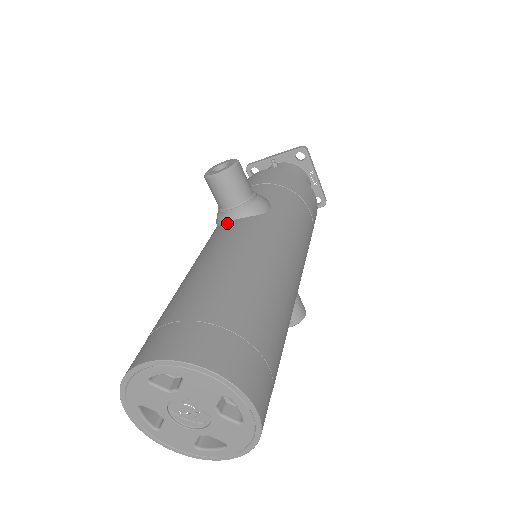
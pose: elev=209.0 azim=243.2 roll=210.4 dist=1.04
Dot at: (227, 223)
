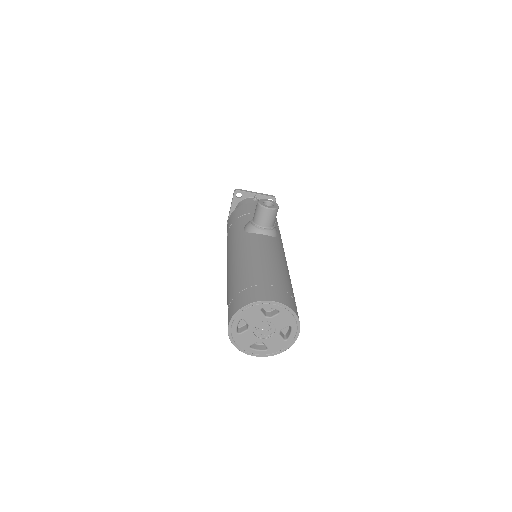
Dot at: (260, 235)
